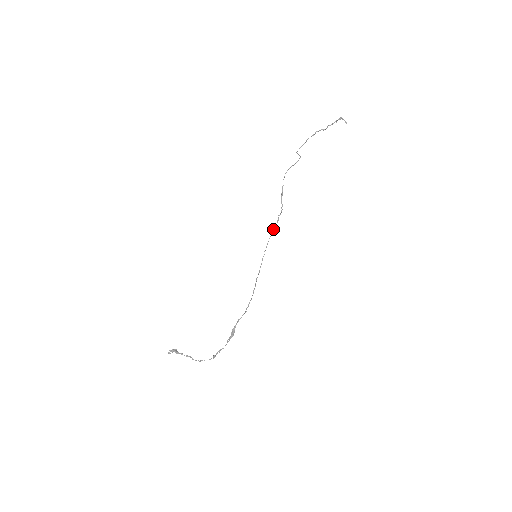
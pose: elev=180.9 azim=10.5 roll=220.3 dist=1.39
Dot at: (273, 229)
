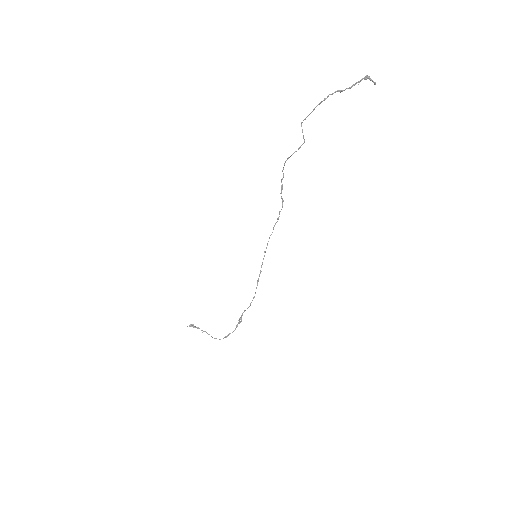
Dot at: (273, 228)
